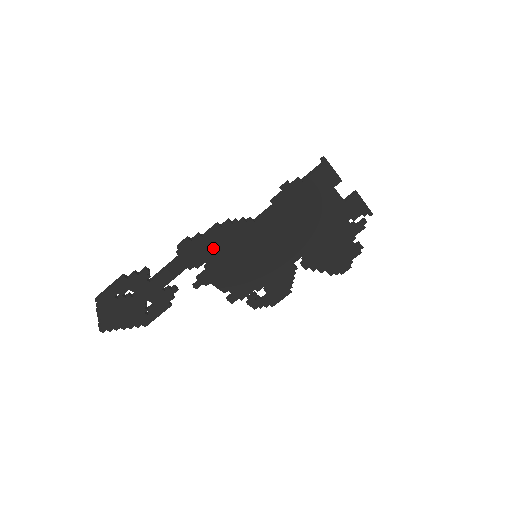
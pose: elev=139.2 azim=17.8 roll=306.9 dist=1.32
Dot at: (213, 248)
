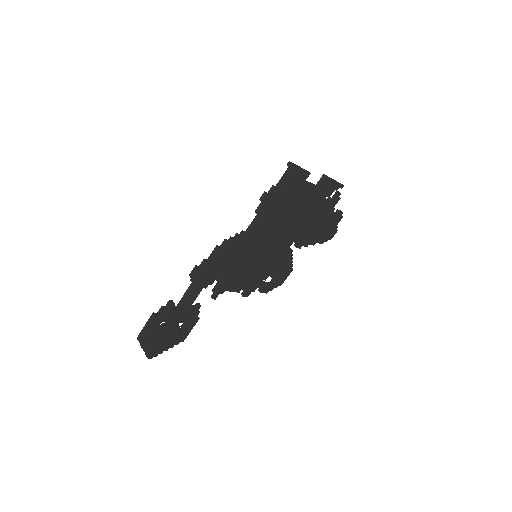
Dot at: (219, 266)
